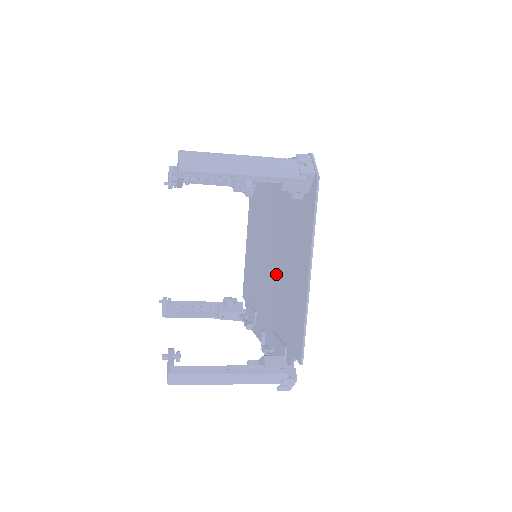
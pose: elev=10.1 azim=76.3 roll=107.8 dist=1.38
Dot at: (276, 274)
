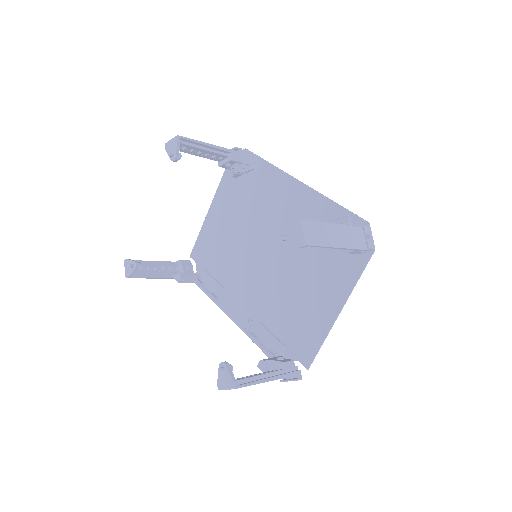
Dot at: (276, 279)
